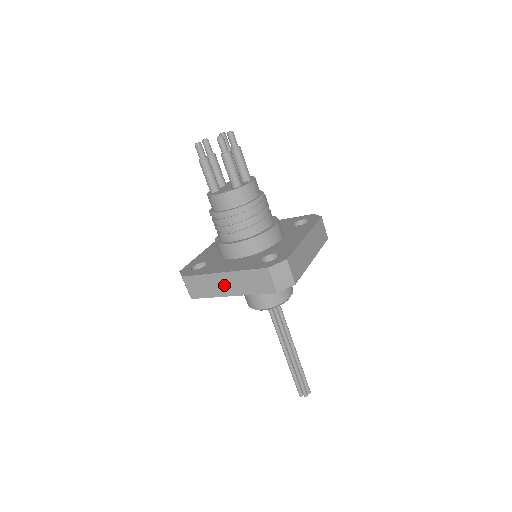
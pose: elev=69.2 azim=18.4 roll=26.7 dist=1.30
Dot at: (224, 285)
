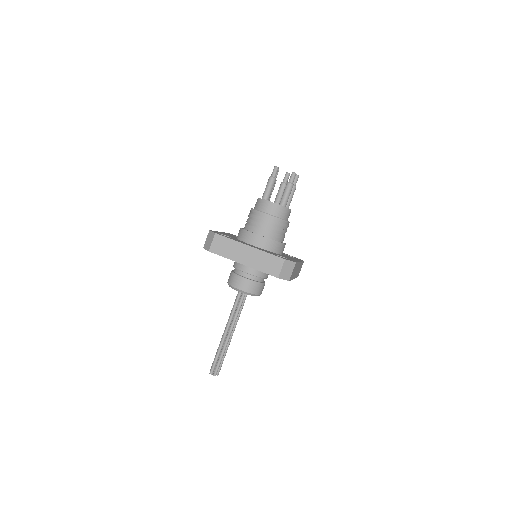
Dot at: (243, 254)
